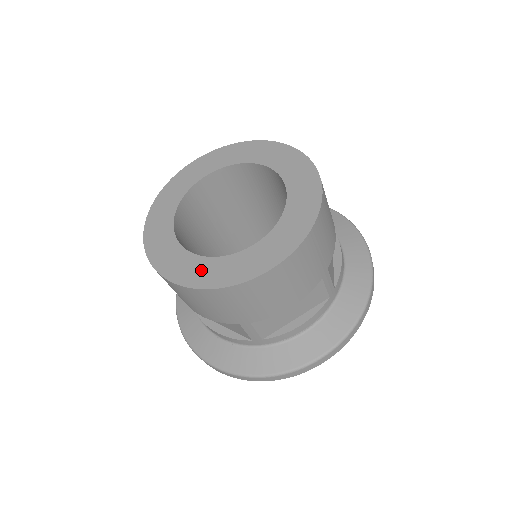
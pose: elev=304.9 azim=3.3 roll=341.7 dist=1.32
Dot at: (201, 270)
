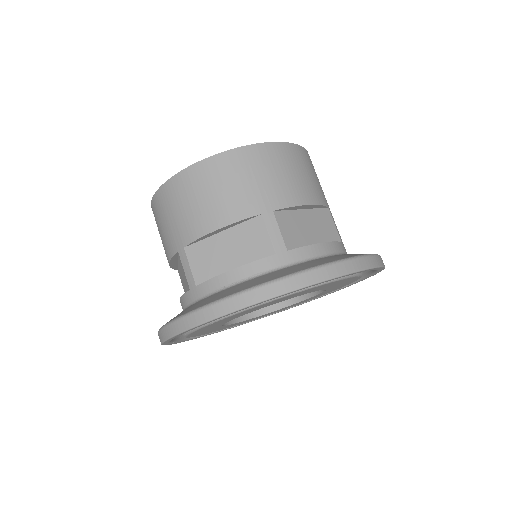
Dot at: occluded
